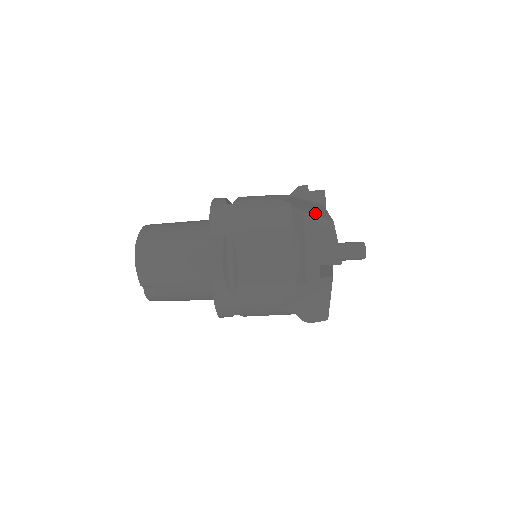
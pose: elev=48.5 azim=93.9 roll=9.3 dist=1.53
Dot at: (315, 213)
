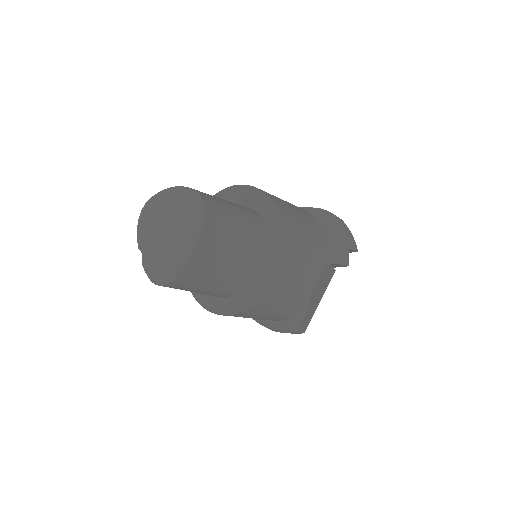
Dot at: (306, 323)
